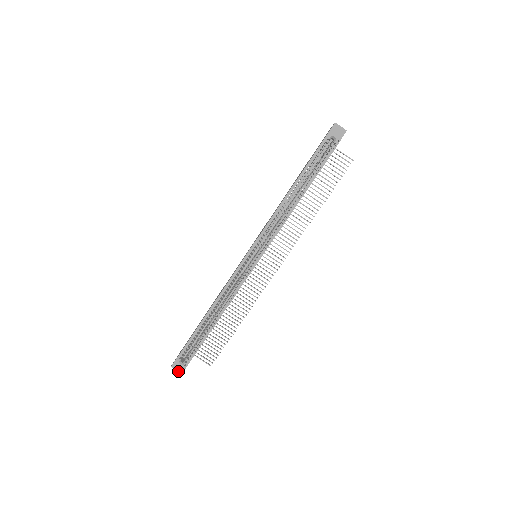
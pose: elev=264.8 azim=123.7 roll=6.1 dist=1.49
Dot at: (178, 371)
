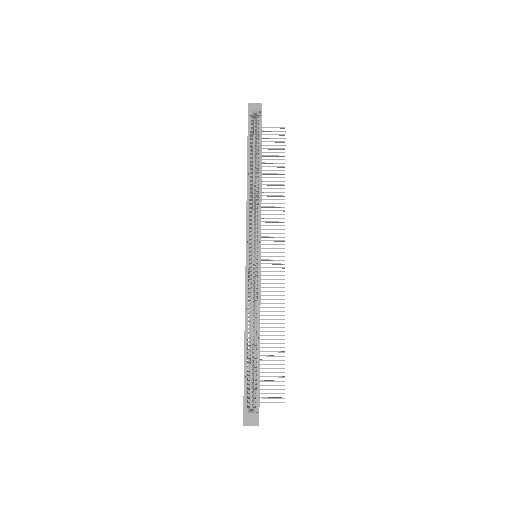
Dot at: occluded
